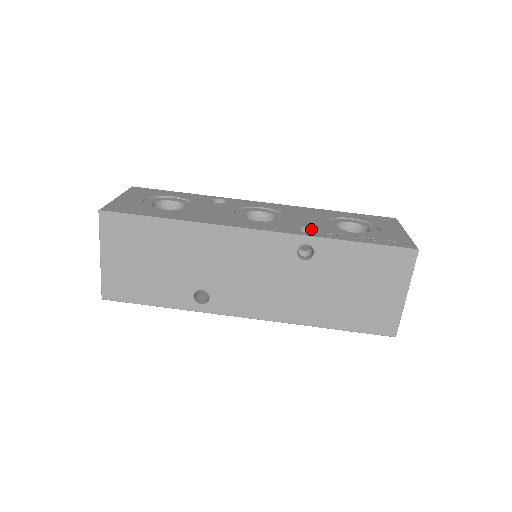
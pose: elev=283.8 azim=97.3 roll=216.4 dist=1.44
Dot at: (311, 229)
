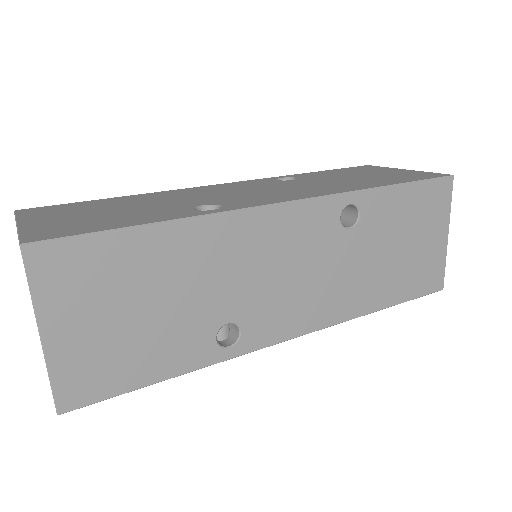
Dot at: occluded
